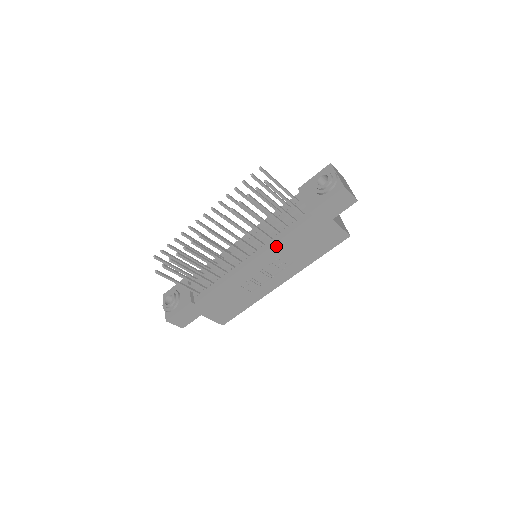
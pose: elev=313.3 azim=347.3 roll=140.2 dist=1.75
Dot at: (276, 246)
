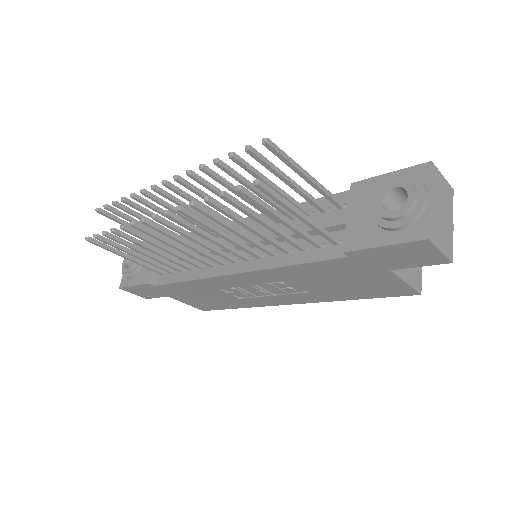
Dot at: (277, 270)
